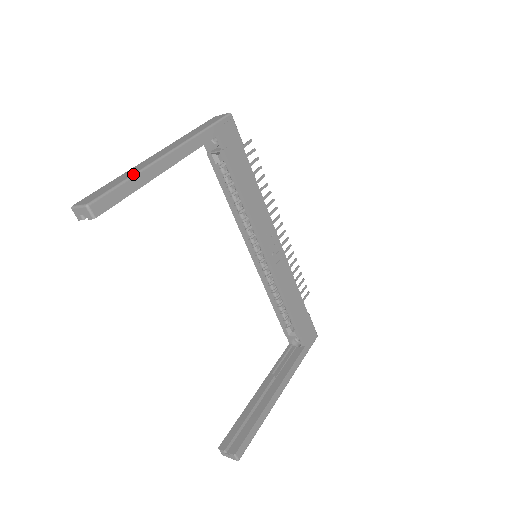
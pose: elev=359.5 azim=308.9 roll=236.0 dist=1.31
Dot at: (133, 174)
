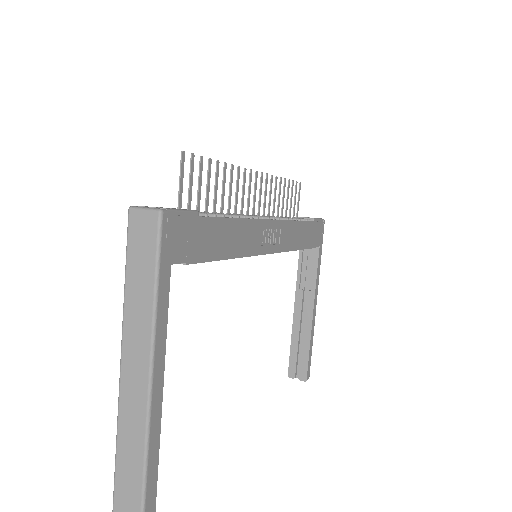
Dot at: (144, 455)
